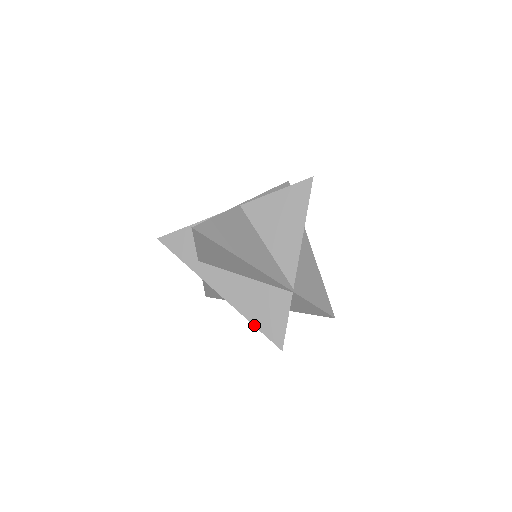
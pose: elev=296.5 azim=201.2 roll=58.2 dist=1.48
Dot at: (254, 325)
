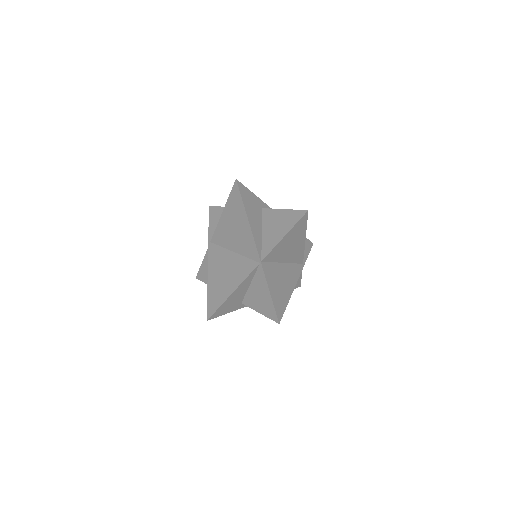
Dot at: occluded
